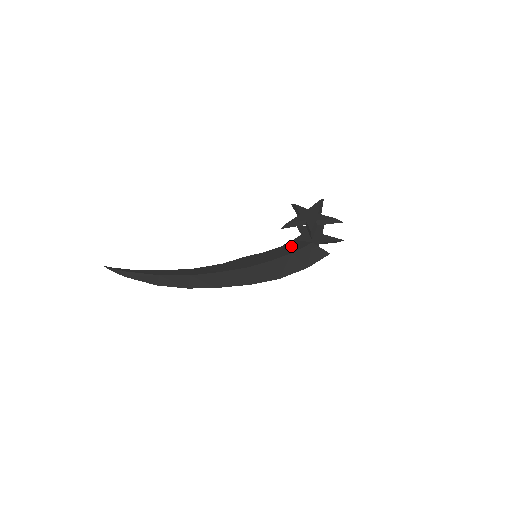
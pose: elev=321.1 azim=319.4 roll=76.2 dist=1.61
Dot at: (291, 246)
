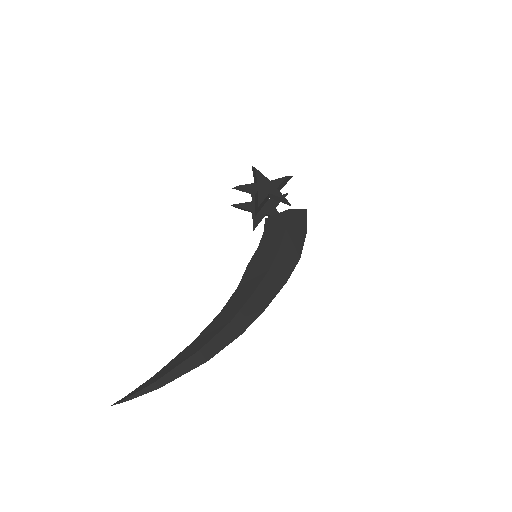
Dot at: (274, 225)
